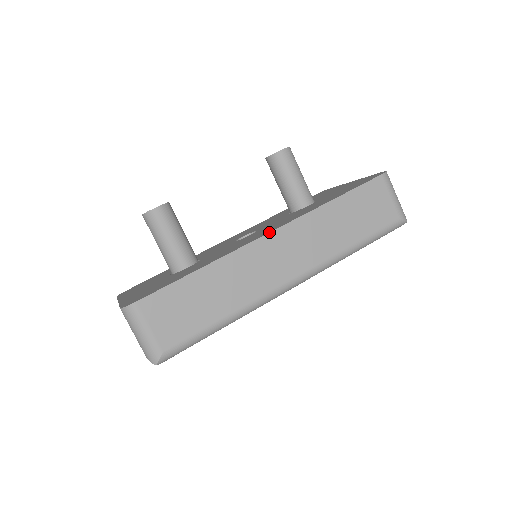
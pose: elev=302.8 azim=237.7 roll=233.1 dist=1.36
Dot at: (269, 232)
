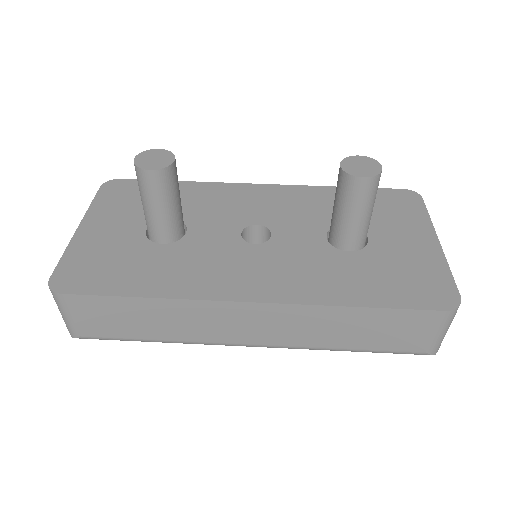
Dot at: (249, 302)
